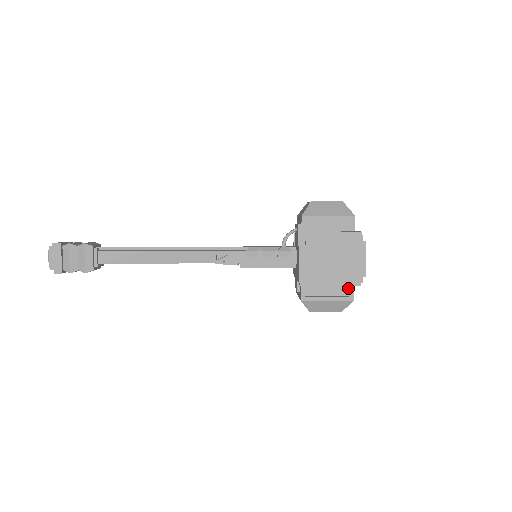
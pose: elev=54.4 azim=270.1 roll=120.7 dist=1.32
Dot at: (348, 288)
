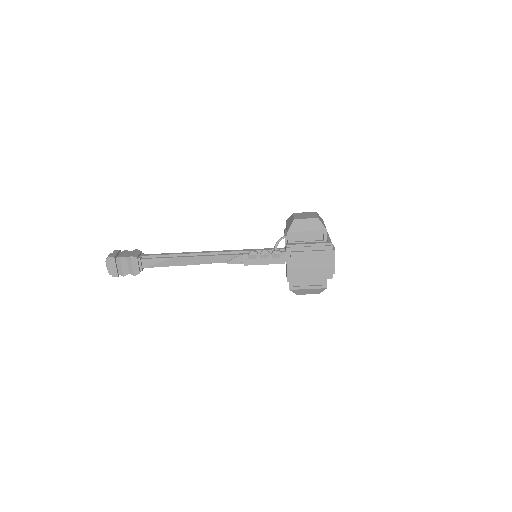
Dot at: occluded
